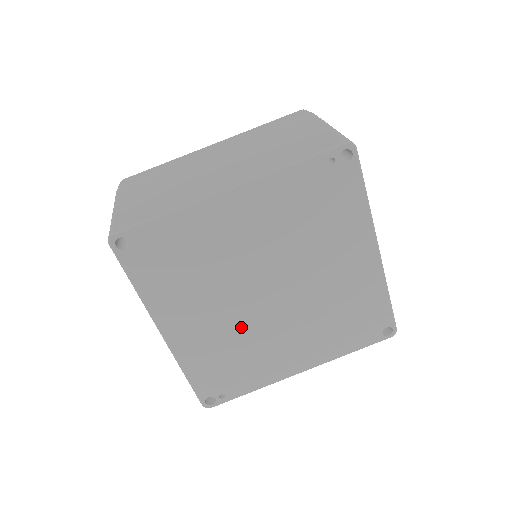
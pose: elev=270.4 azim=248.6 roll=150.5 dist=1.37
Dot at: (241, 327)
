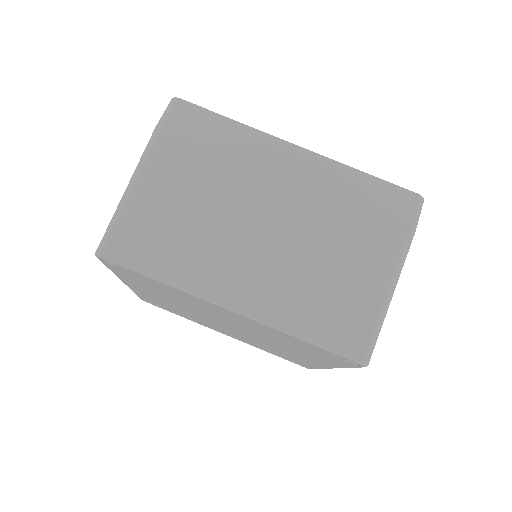
Dot at: (192, 314)
